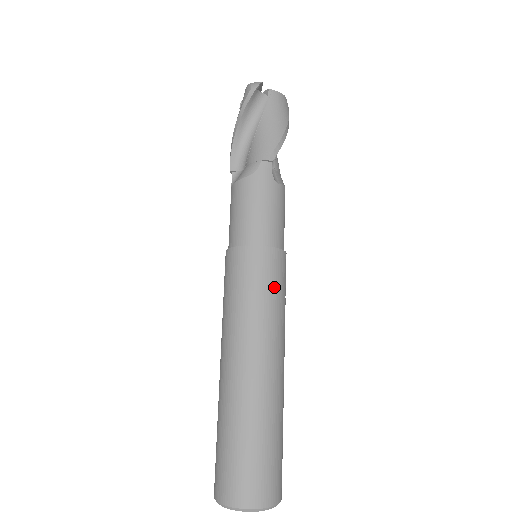
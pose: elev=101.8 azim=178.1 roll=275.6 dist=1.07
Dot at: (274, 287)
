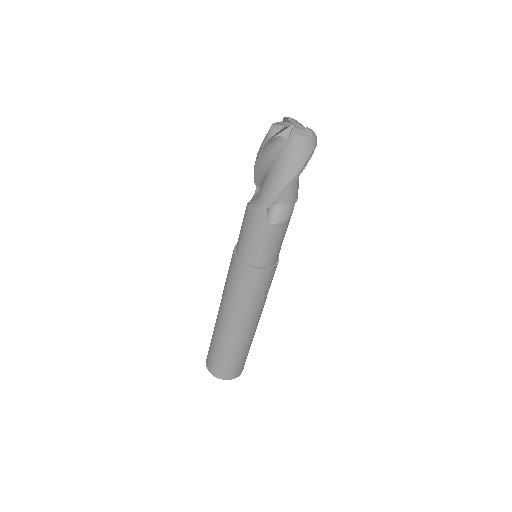
Dot at: (249, 290)
